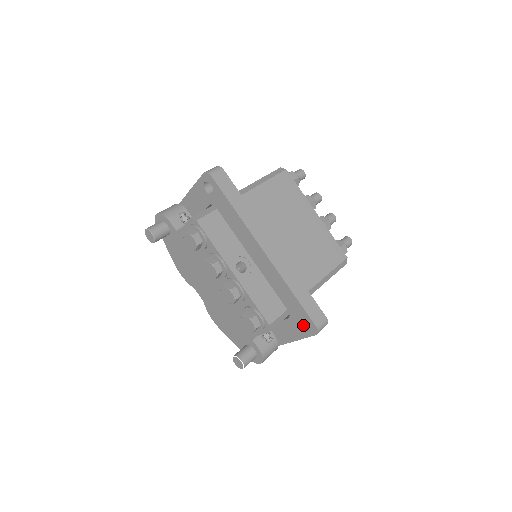
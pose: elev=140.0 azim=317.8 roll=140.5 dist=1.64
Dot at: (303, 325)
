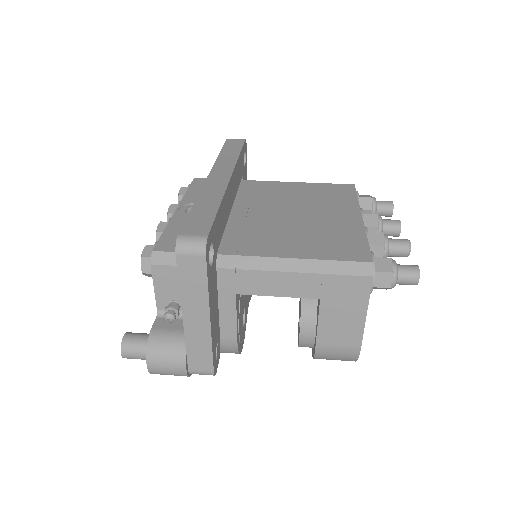
Dot at: occluded
